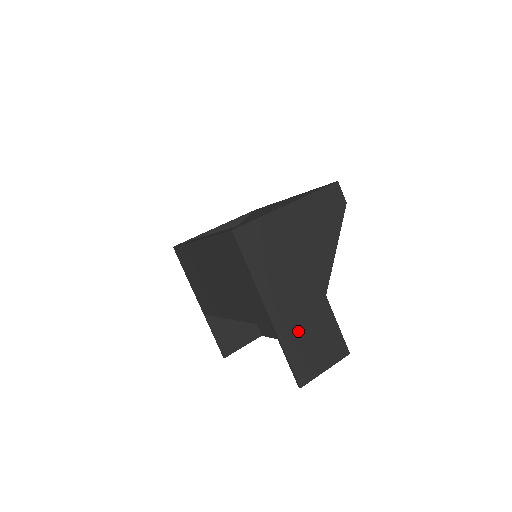
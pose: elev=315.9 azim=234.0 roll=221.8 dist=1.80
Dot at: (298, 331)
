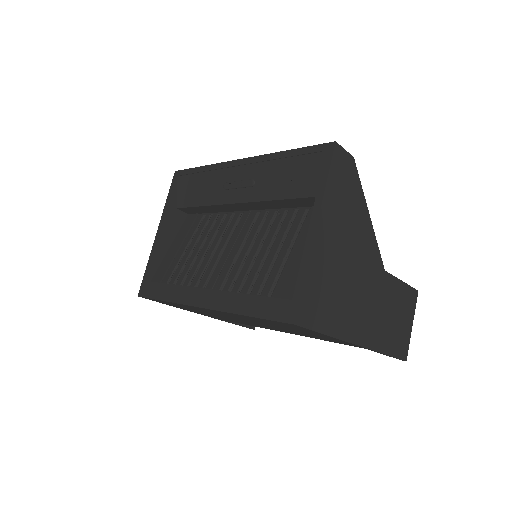
Dot at: (384, 327)
